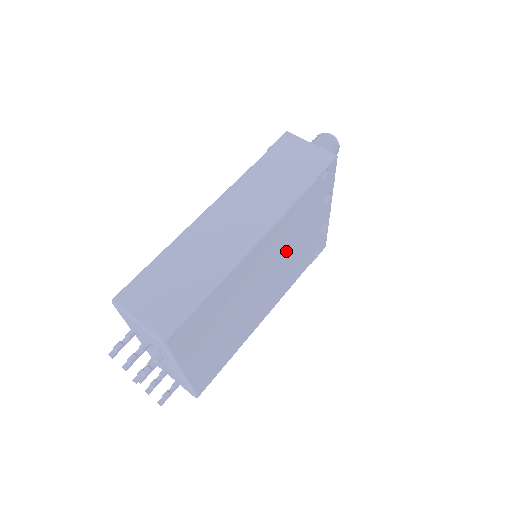
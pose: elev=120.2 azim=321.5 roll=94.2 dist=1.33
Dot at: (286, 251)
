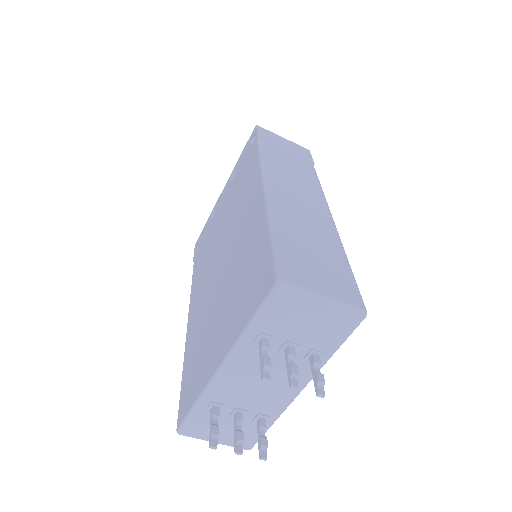
Dot at: occluded
